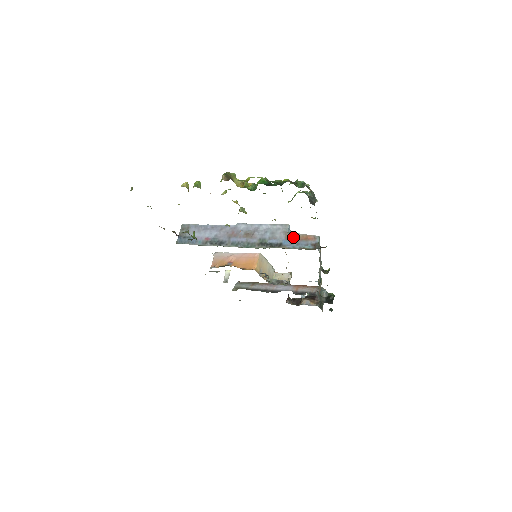
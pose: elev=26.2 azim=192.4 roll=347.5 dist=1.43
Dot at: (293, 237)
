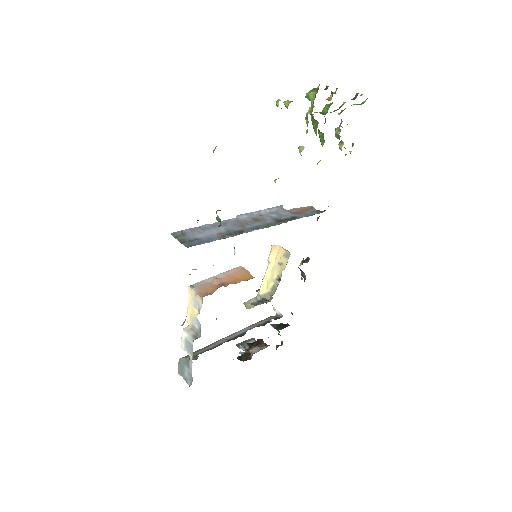
Dot at: (296, 211)
